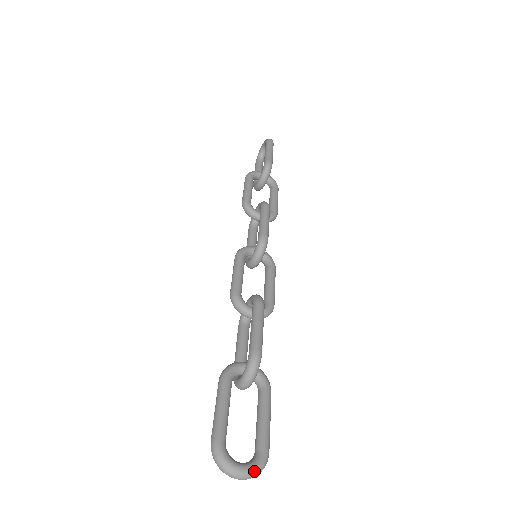
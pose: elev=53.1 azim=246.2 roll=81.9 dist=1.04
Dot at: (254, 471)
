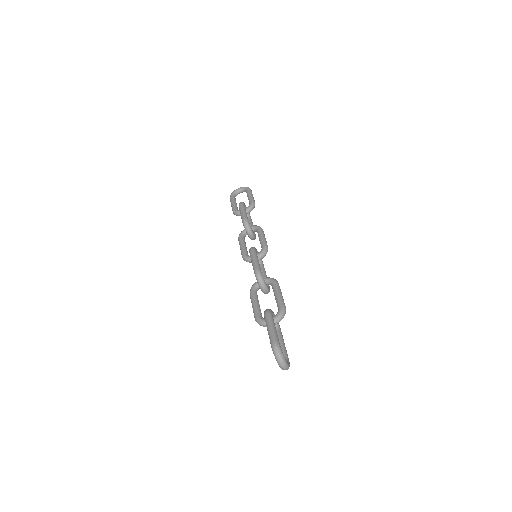
Dot at: (289, 366)
